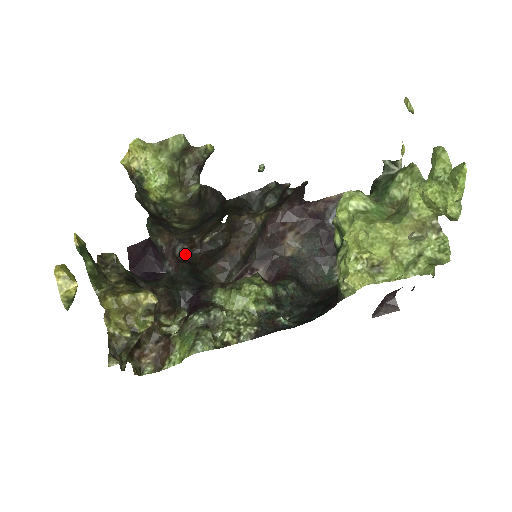
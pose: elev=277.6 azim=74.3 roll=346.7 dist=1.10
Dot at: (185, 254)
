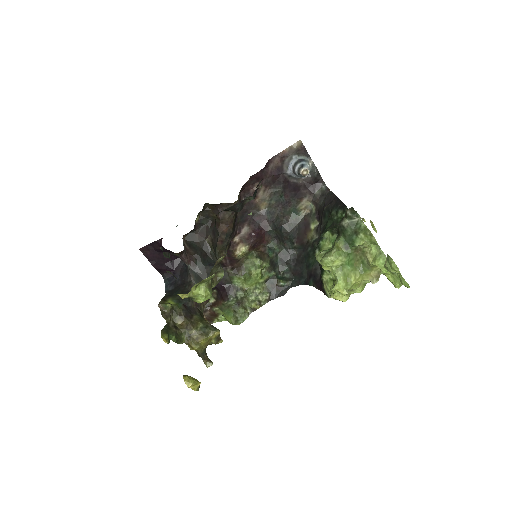
Dot at: (185, 236)
